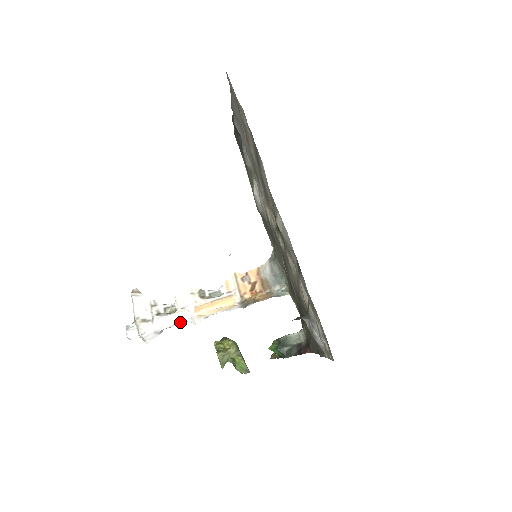
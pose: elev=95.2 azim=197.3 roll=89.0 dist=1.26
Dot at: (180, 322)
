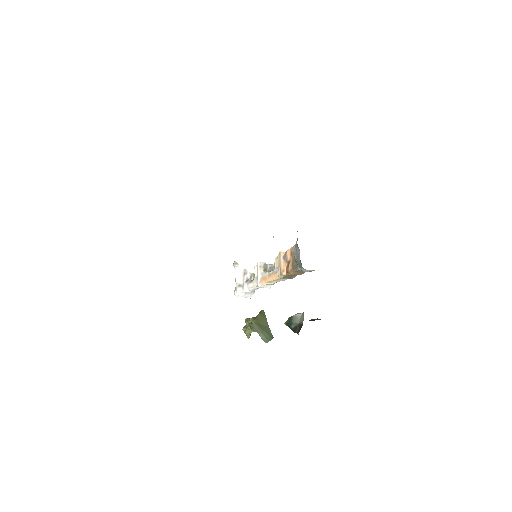
Dot at: (257, 288)
